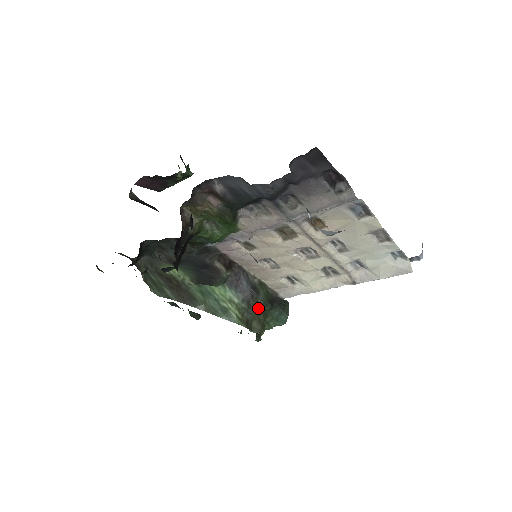
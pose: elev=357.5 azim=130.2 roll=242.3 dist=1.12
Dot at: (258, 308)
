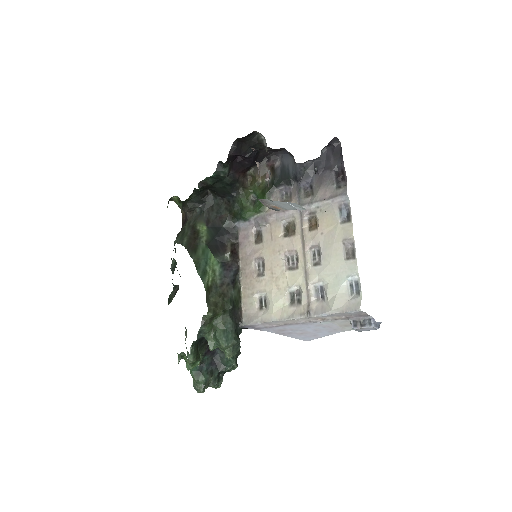
Dot at: (224, 296)
